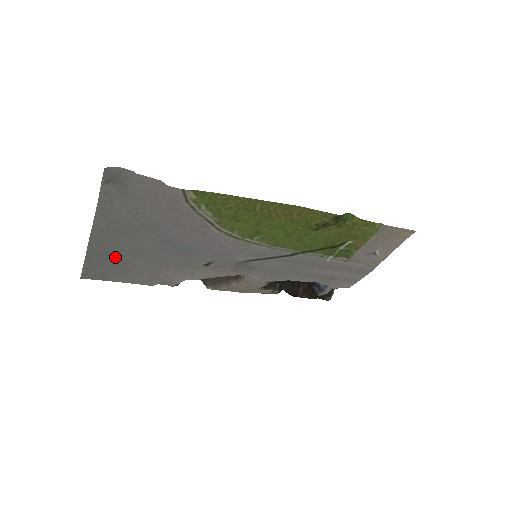
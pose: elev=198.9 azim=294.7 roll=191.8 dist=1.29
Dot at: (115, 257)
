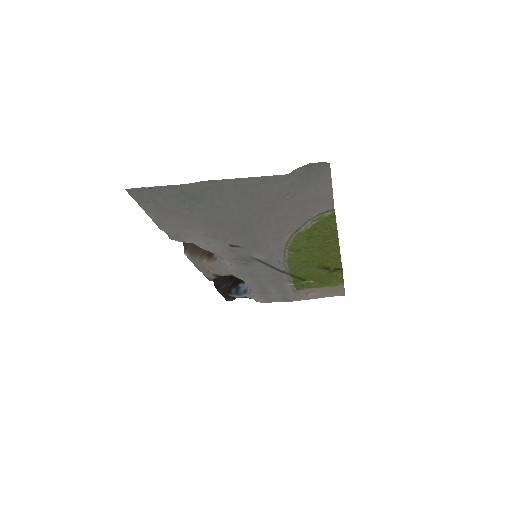
Dot at: (194, 200)
